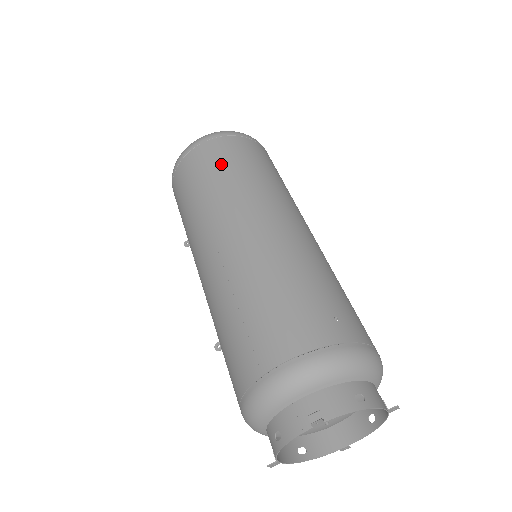
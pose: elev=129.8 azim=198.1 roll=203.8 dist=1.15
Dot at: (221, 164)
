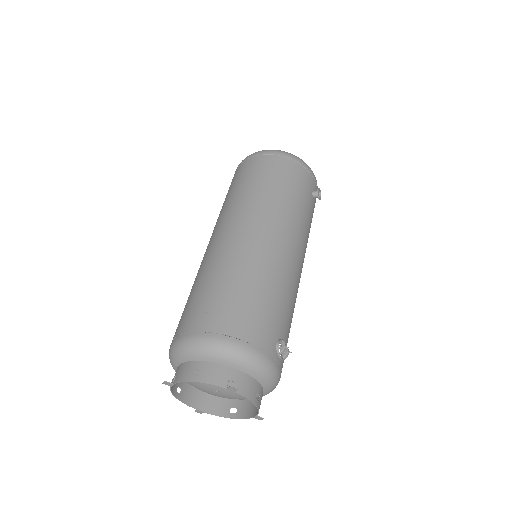
Dot at: (232, 186)
